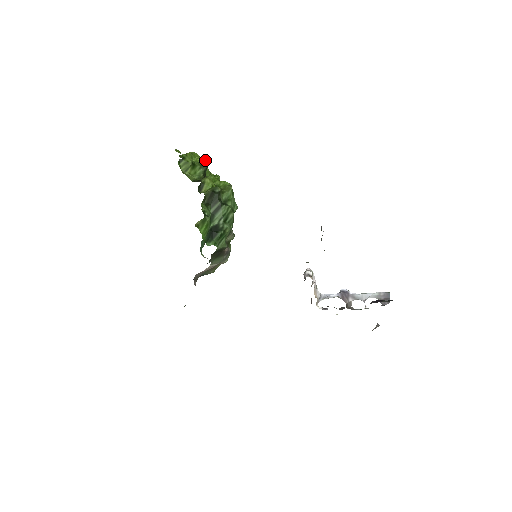
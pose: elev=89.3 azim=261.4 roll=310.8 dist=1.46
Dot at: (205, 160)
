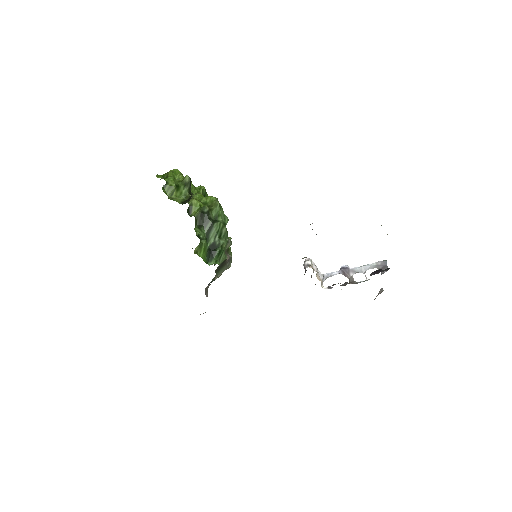
Dot at: (187, 178)
